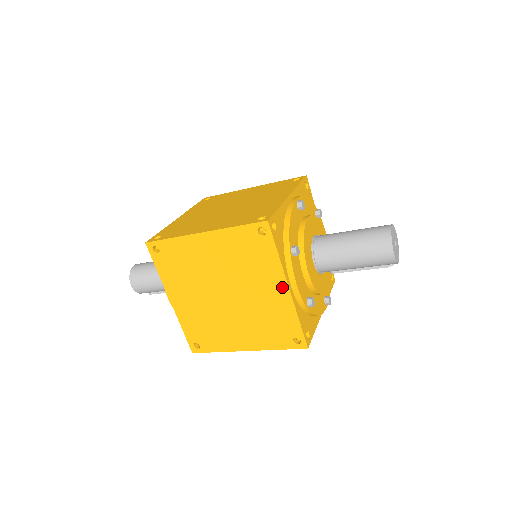
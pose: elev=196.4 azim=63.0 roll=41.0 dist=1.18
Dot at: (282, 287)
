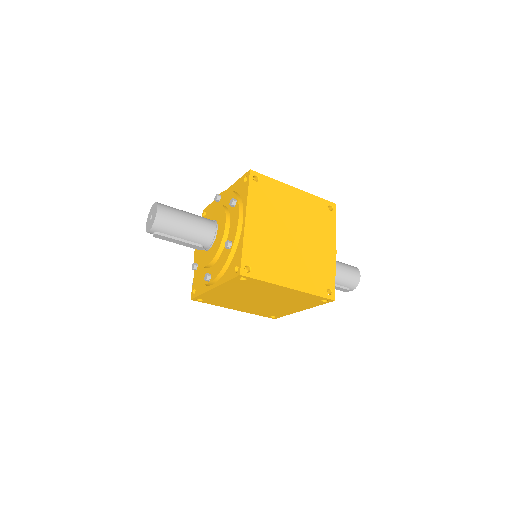
Dot at: (332, 247)
